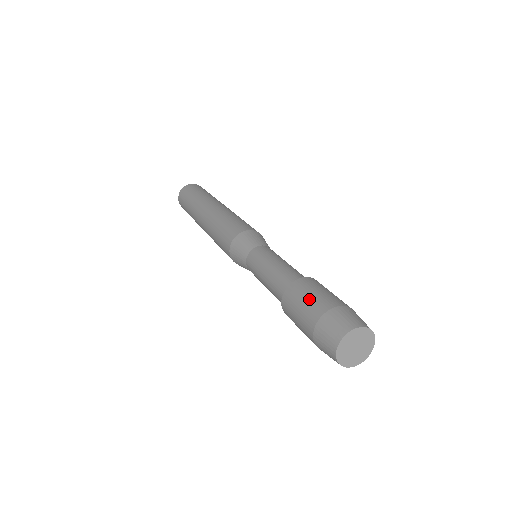
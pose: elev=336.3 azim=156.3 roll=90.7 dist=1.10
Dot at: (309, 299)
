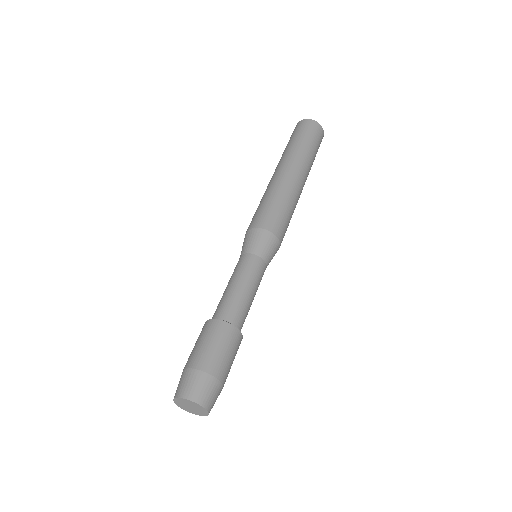
Dot at: (217, 350)
